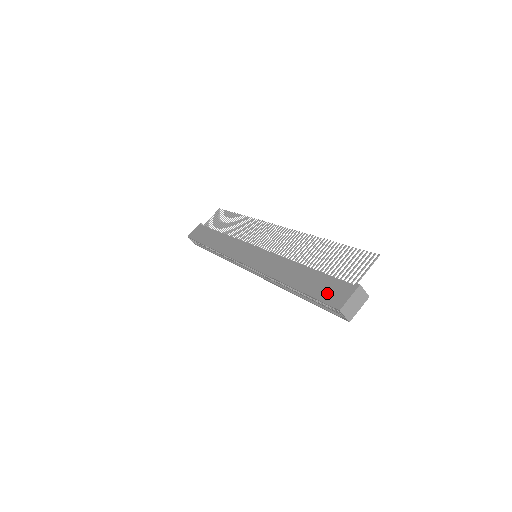
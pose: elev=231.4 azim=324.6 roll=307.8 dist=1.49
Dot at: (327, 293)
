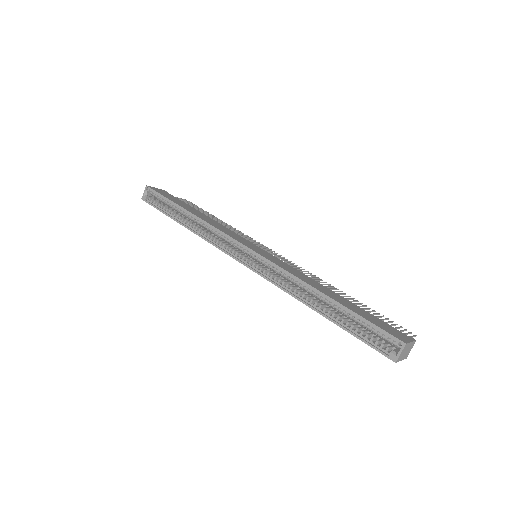
Dot at: (382, 325)
